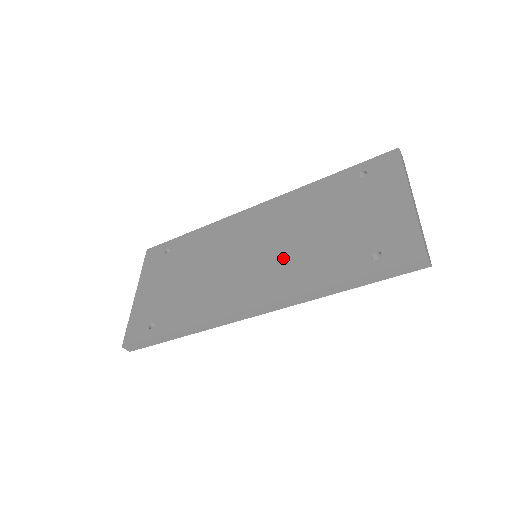
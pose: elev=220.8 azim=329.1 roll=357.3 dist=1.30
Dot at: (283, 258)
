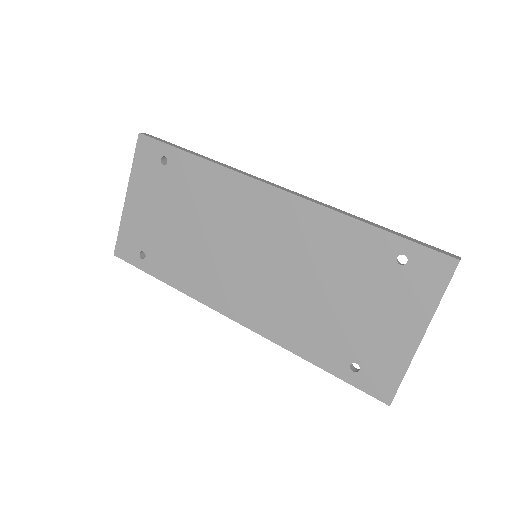
Dot at: (278, 293)
